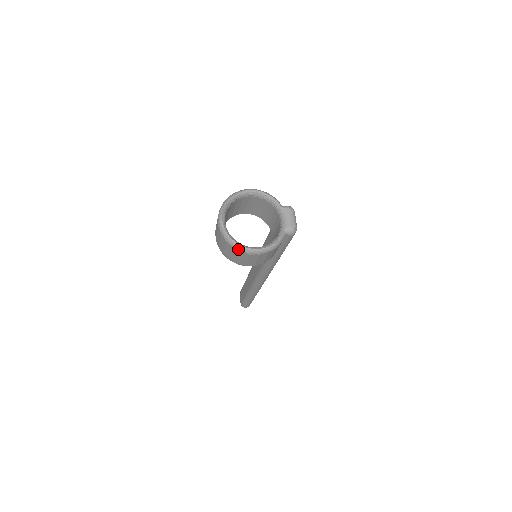
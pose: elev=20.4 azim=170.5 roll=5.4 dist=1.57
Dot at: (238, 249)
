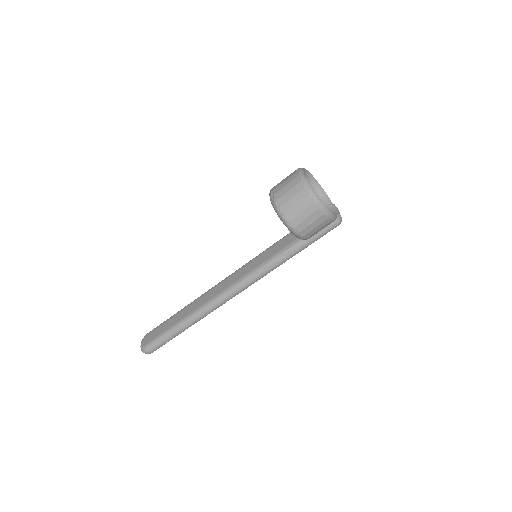
Dot at: (314, 197)
